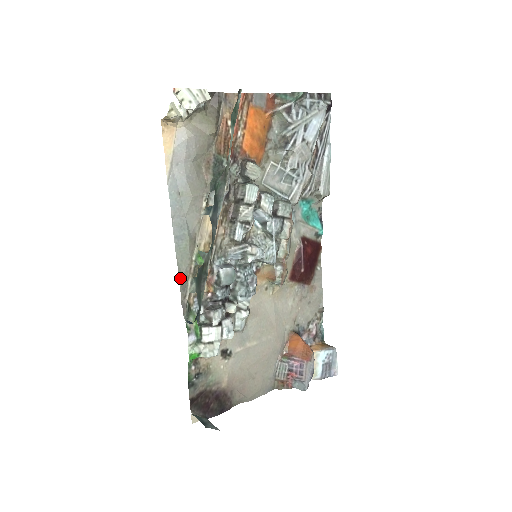
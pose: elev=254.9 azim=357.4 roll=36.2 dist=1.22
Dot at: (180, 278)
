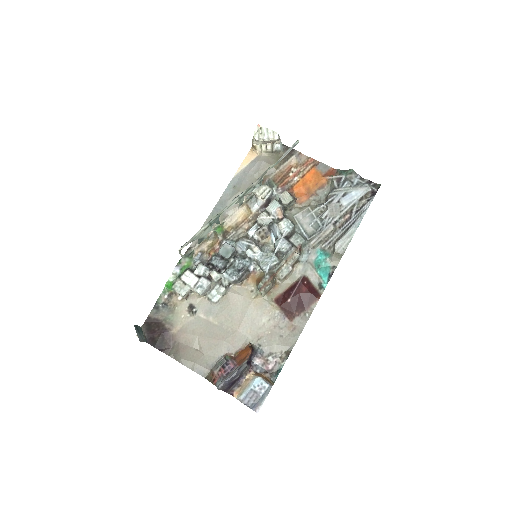
Dot at: occluded
